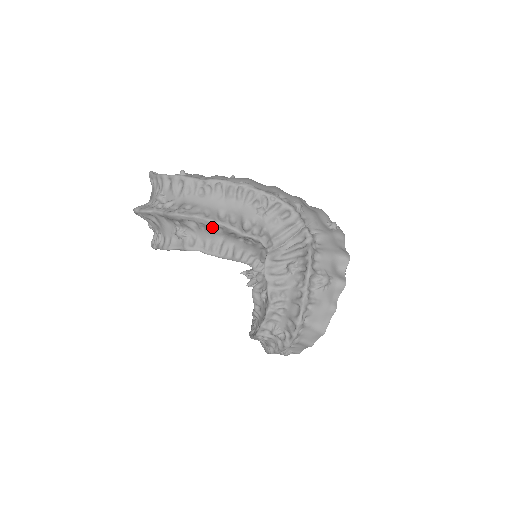
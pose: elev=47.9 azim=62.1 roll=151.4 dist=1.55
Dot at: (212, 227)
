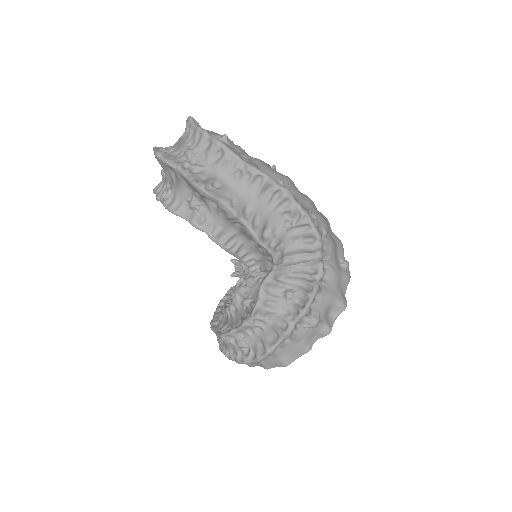
Dot at: (232, 219)
